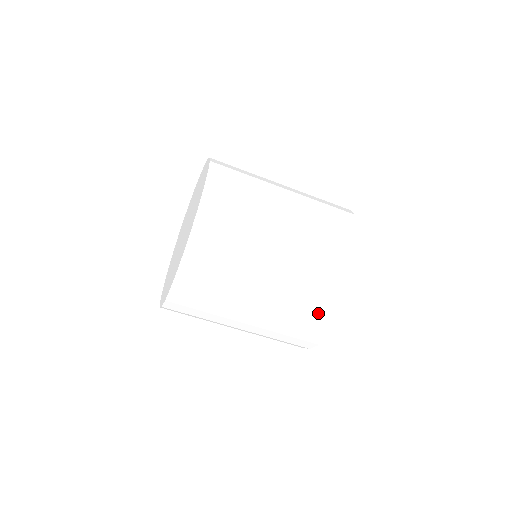
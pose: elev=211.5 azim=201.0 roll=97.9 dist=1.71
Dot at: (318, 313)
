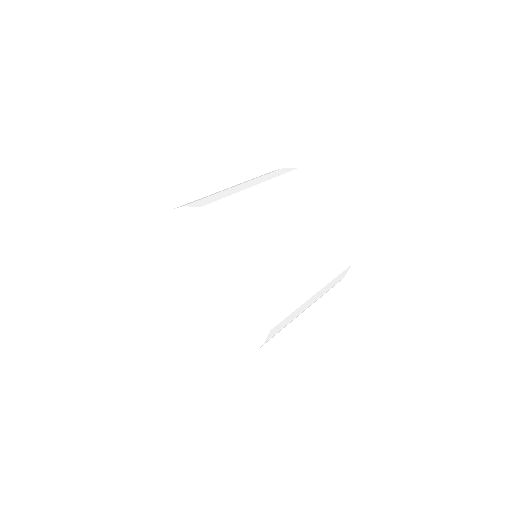
Dot at: (342, 271)
